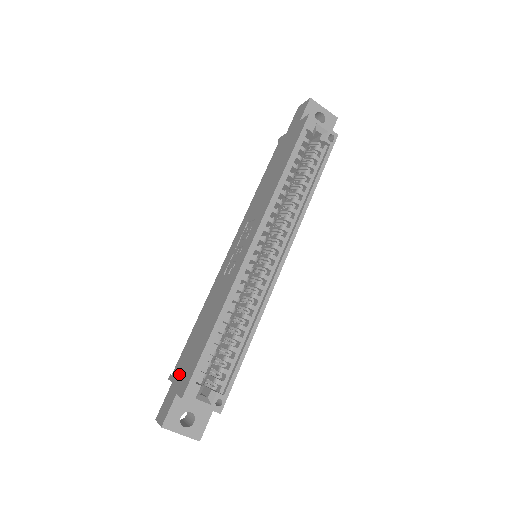
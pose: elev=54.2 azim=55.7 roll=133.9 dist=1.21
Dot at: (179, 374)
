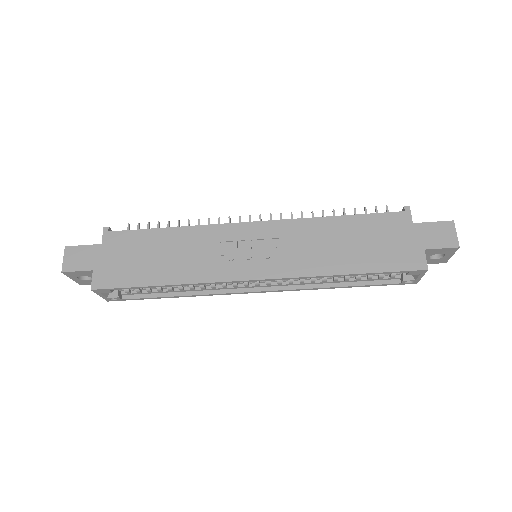
Dot at: (111, 253)
